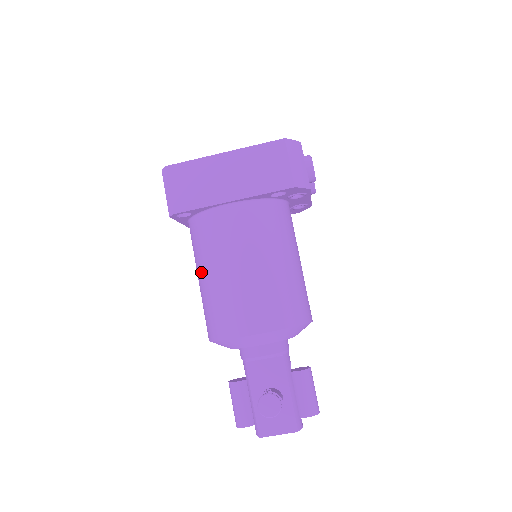
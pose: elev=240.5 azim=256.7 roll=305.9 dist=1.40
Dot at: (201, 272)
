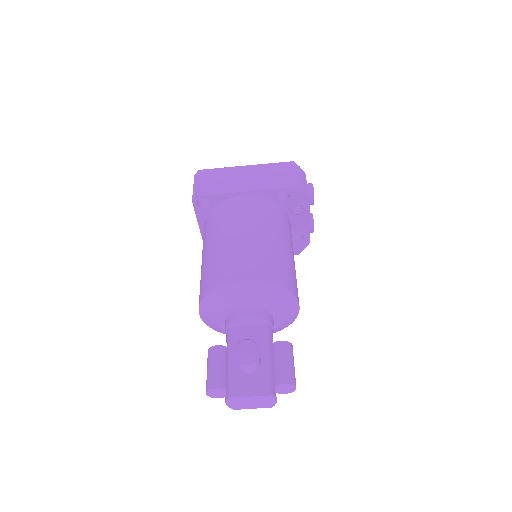
Dot at: (207, 247)
